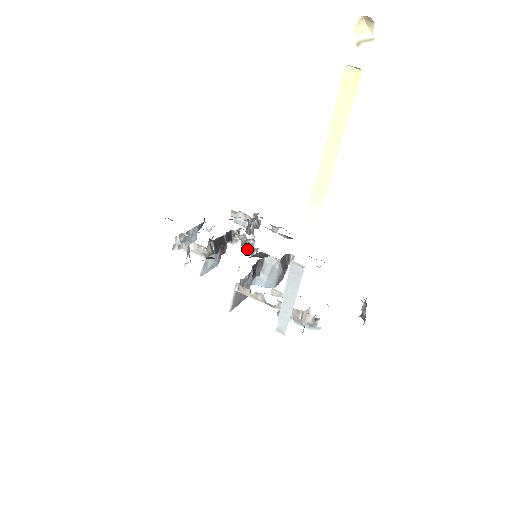
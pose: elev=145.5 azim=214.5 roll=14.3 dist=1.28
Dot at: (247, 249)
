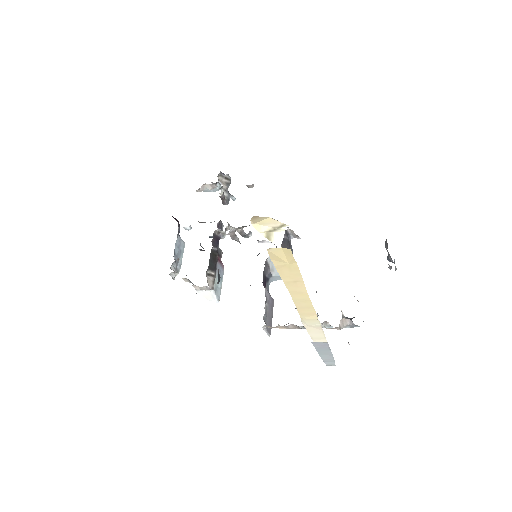
Dot at: occluded
